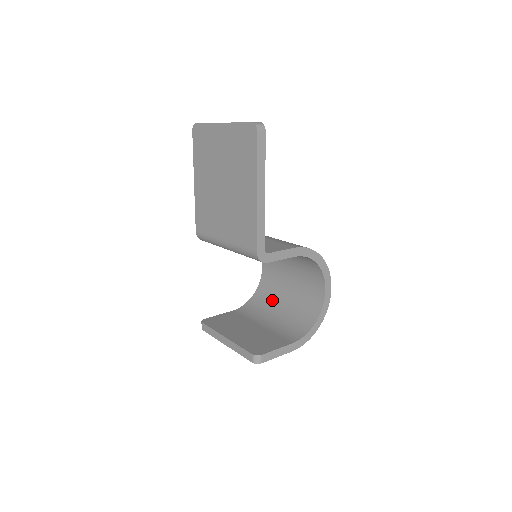
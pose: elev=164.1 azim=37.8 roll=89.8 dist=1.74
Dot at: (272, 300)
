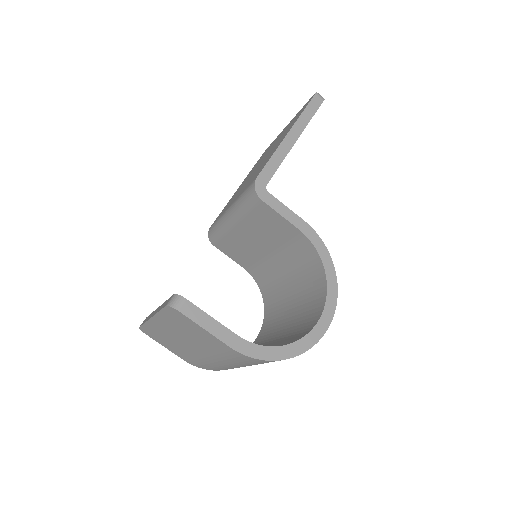
Dot at: occluded
